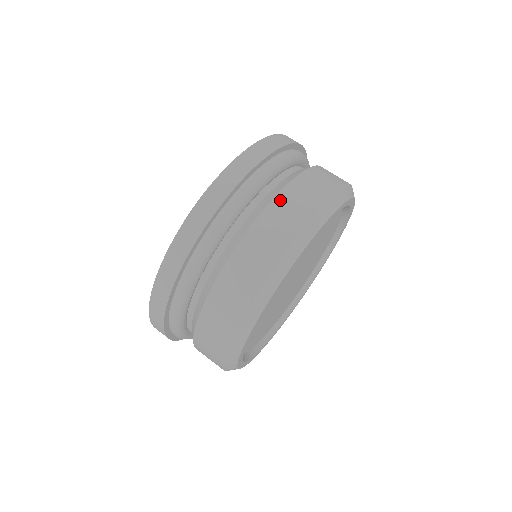
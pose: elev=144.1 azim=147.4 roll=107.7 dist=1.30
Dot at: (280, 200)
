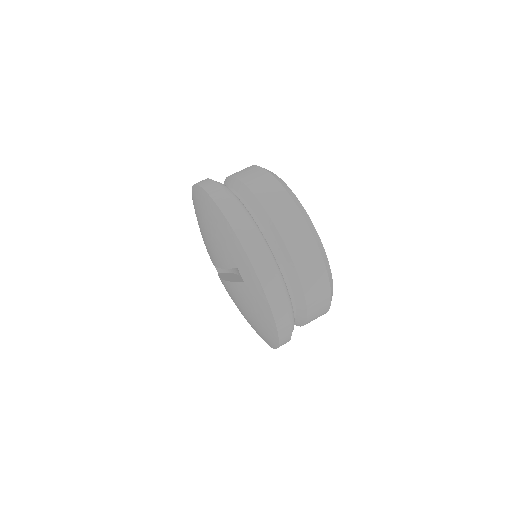
Dot at: (238, 175)
